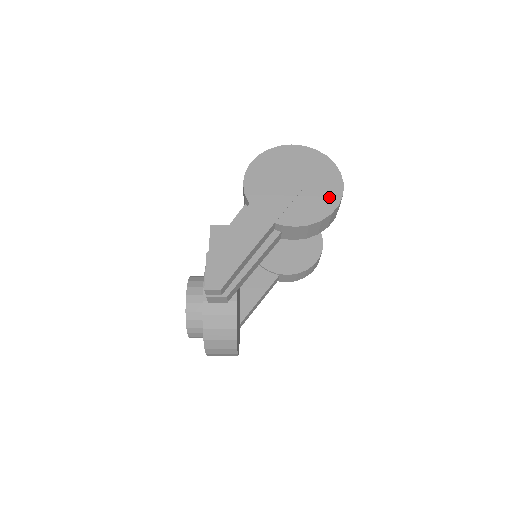
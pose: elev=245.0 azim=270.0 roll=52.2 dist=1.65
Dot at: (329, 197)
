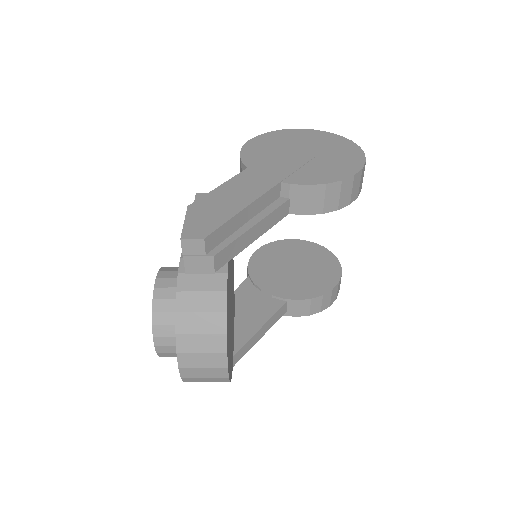
Dot at: (348, 163)
